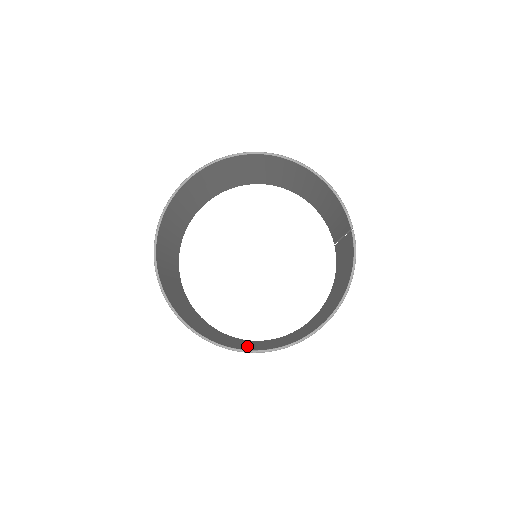
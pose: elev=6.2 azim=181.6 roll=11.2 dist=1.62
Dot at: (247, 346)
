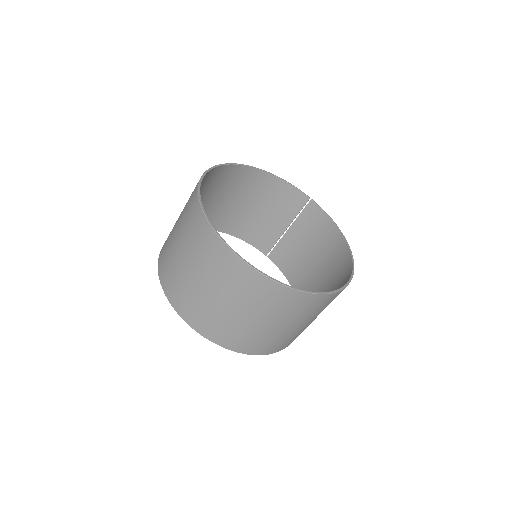
Dot at: occluded
